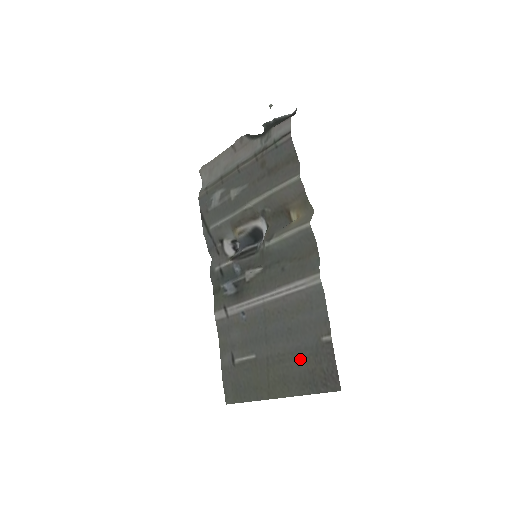
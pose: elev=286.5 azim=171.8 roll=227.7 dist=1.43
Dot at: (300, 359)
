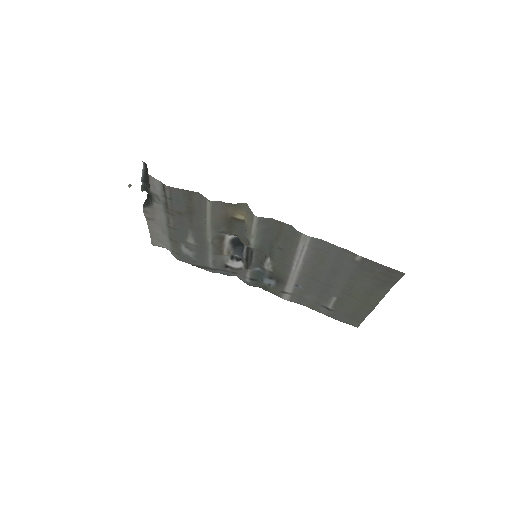
Dot at: (360, 278)
